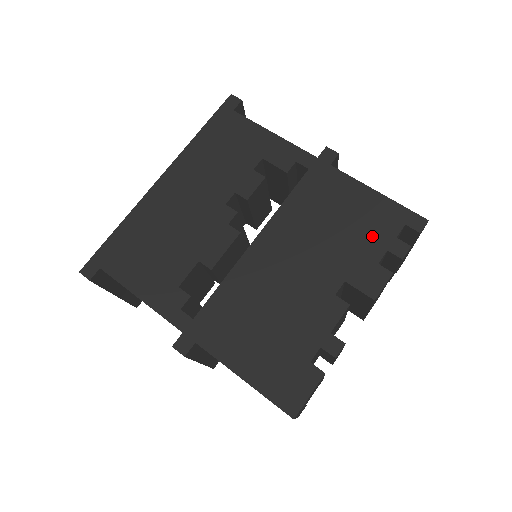
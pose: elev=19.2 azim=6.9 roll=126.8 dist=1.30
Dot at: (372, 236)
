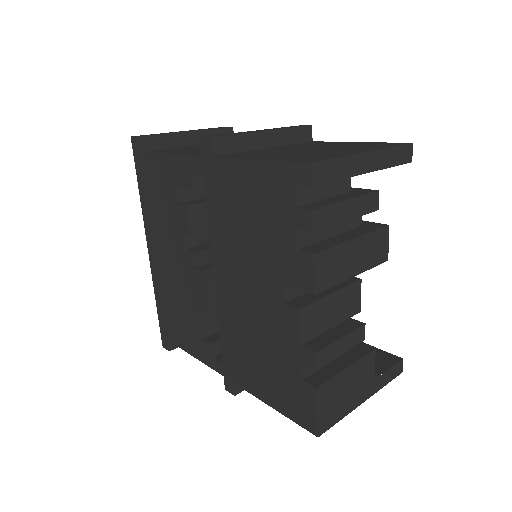
Dot at: (277, 219)
